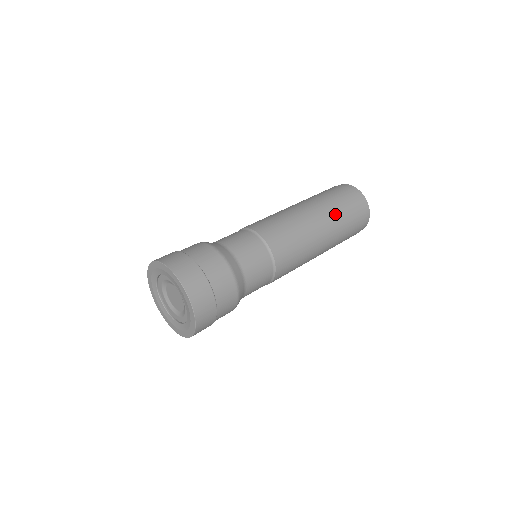
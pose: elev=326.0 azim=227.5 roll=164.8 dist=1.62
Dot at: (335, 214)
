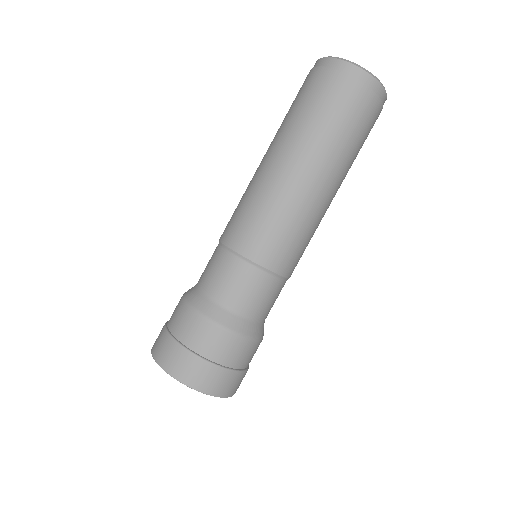
Dot at: (325, 142)
